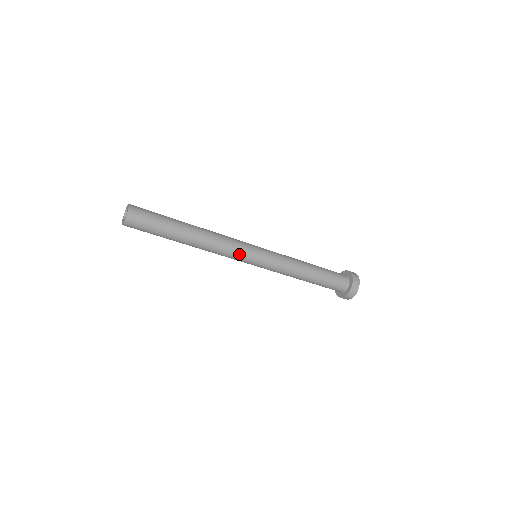
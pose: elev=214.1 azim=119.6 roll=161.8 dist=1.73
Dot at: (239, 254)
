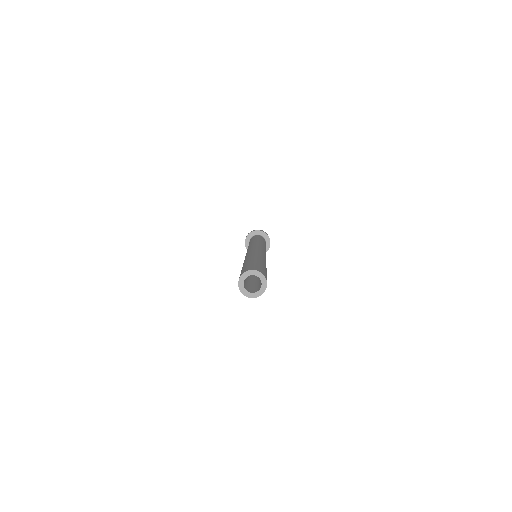
Dot at: occluded
